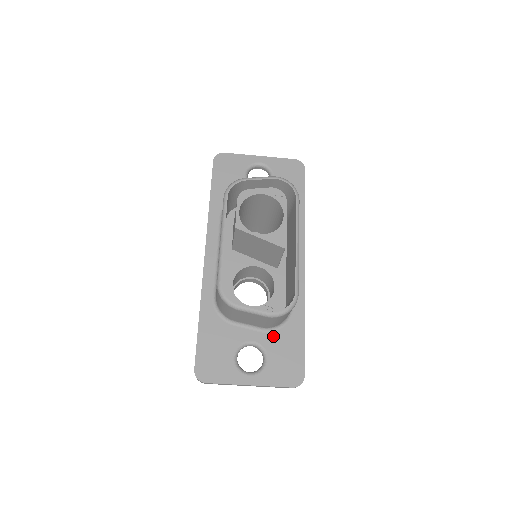
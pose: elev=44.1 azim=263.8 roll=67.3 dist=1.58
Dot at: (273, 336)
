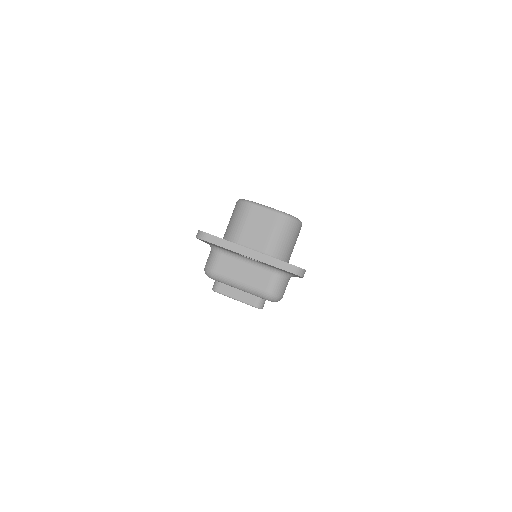
Dot at: occluded
